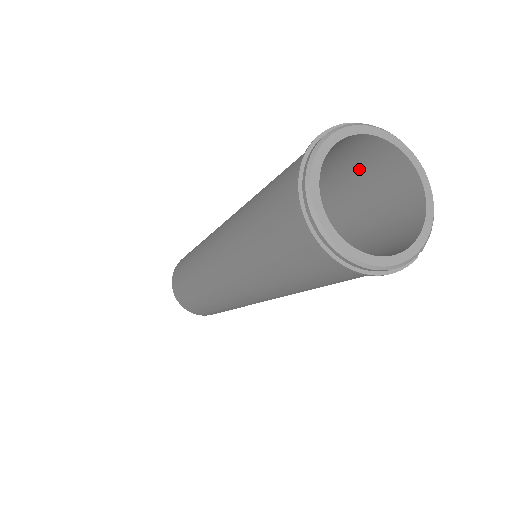
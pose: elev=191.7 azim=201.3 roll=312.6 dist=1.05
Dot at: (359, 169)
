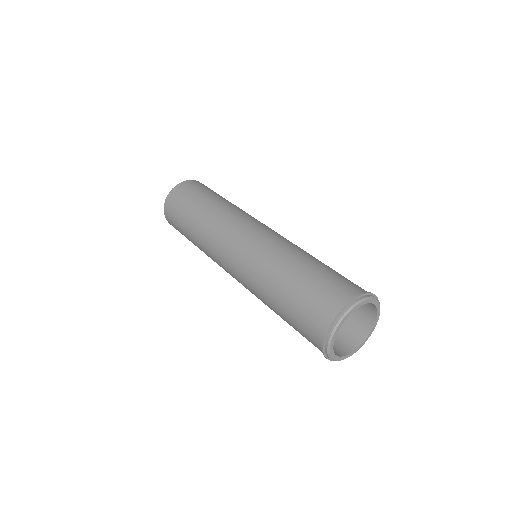
Dot at: occluded
